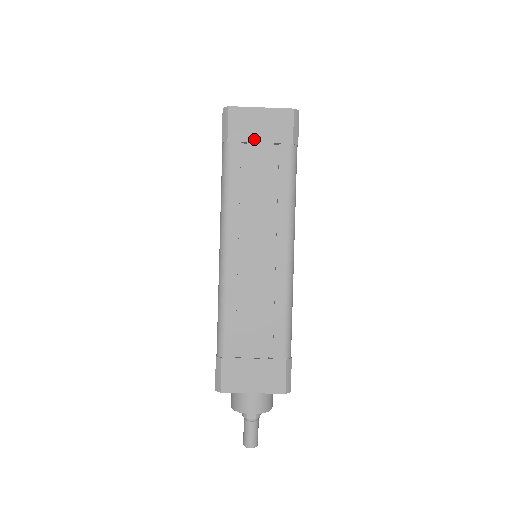
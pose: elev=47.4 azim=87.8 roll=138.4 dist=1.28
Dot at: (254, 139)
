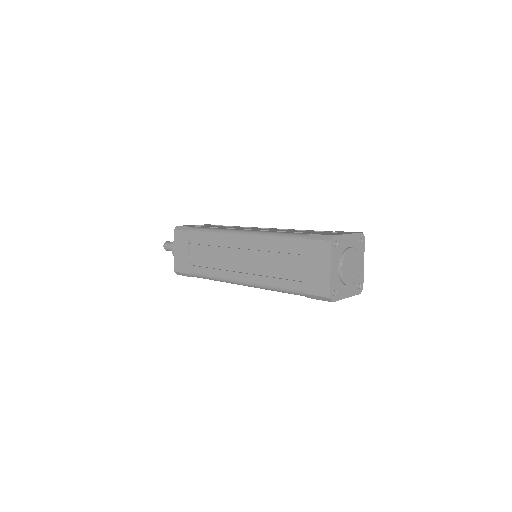
Dot at: occluded
